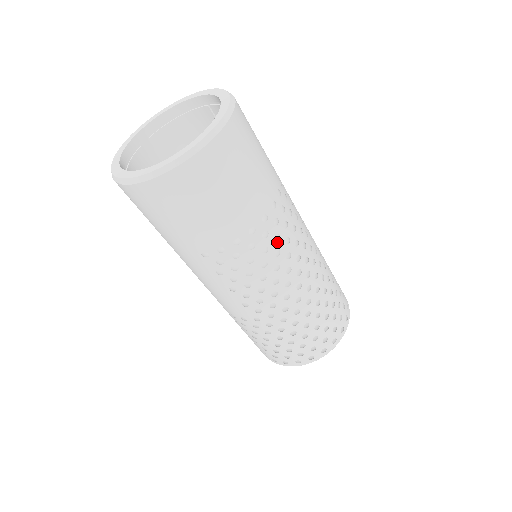
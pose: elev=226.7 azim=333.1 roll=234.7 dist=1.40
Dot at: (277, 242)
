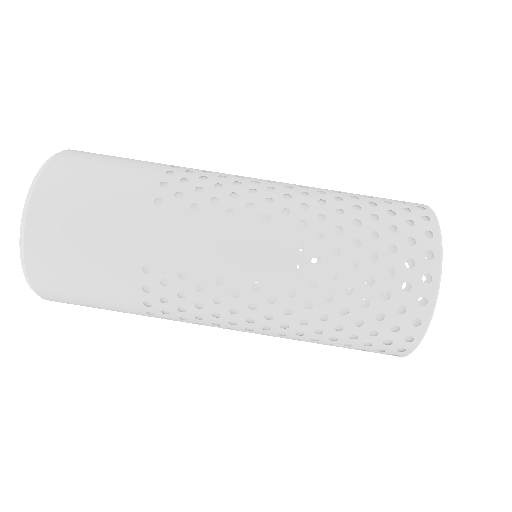
Dot at: occluded
